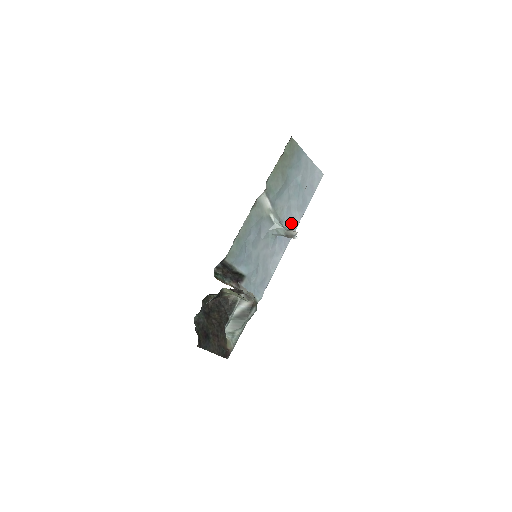
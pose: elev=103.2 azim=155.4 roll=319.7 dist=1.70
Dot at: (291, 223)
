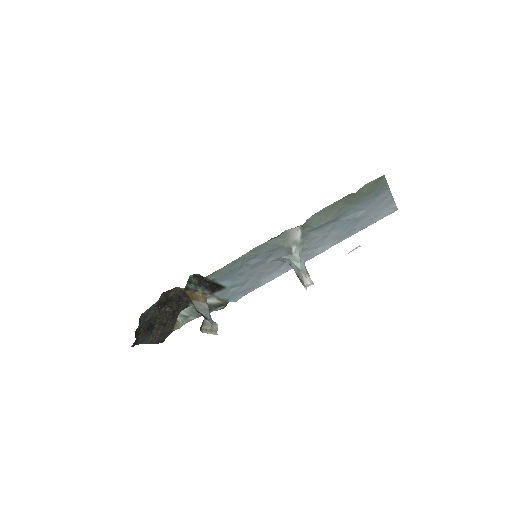
Dot at: (317, 248)
